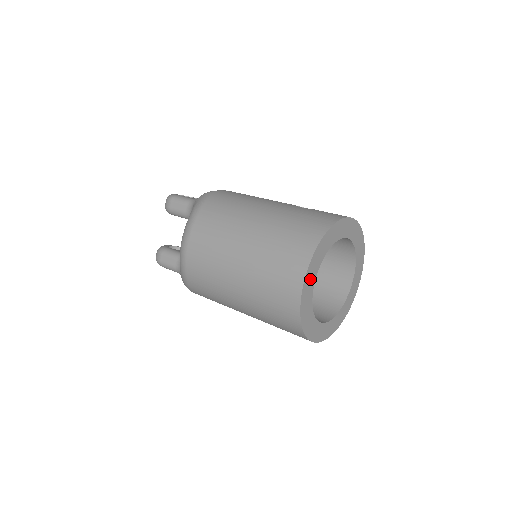
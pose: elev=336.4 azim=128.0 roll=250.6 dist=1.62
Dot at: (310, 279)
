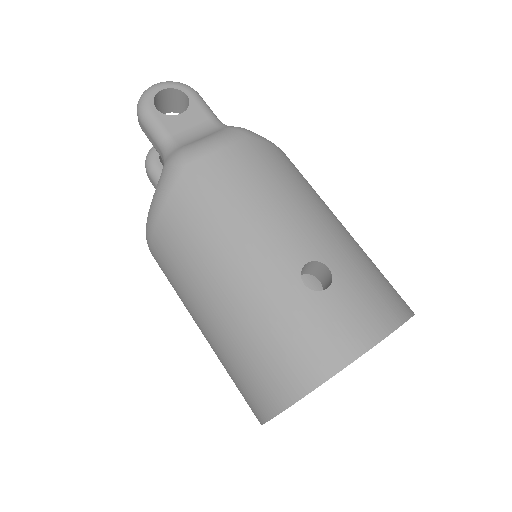
Dot at: occluded
